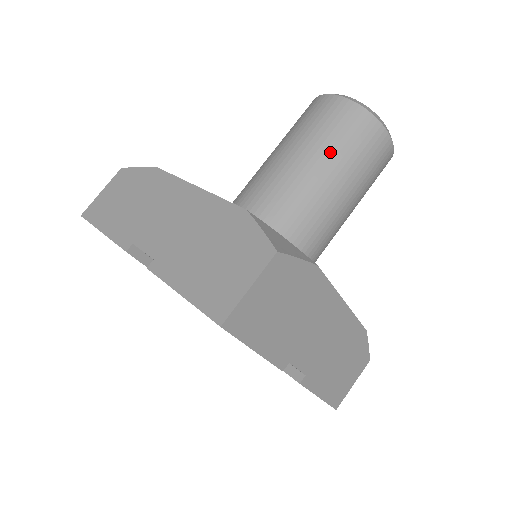
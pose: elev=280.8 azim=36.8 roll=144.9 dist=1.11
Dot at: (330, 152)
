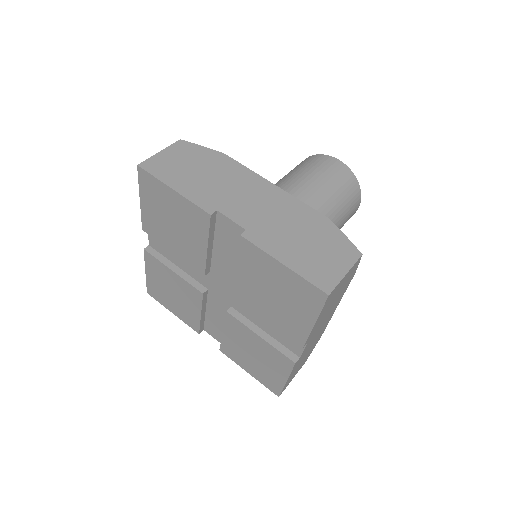
Dot at: (286, 176)
